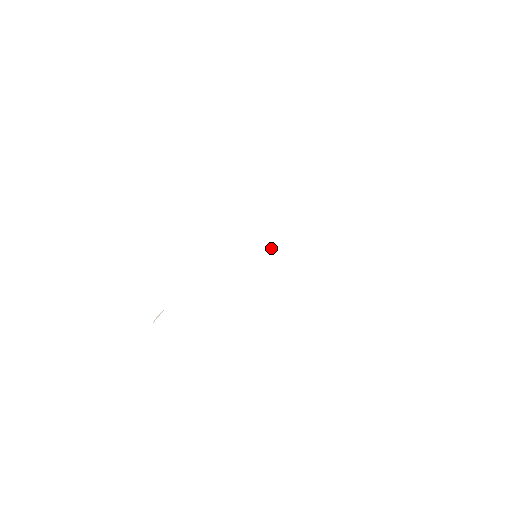
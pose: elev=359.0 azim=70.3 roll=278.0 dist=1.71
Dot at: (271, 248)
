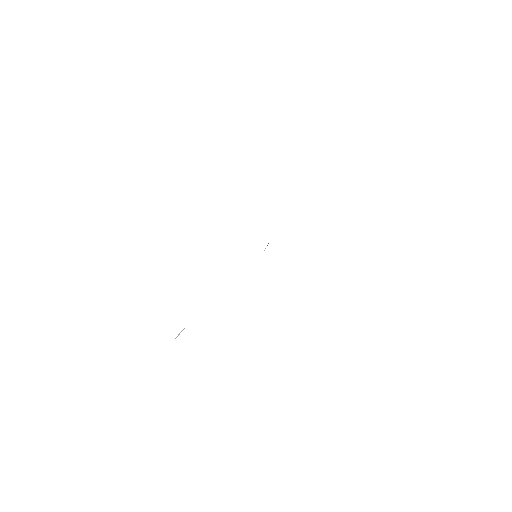
Dot at: (267, 245)
